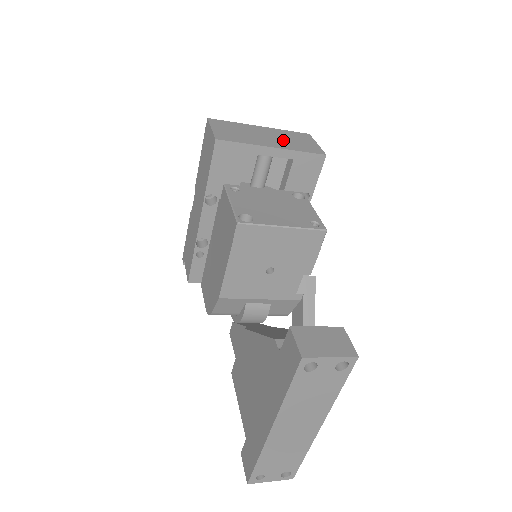
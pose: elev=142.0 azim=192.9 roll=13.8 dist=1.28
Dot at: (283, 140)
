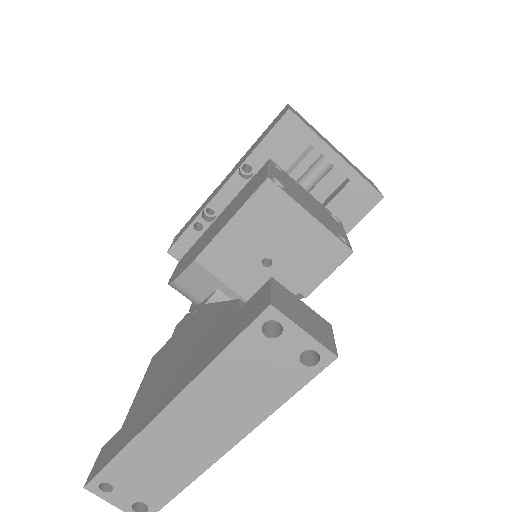
Dot at: (349, 162)
